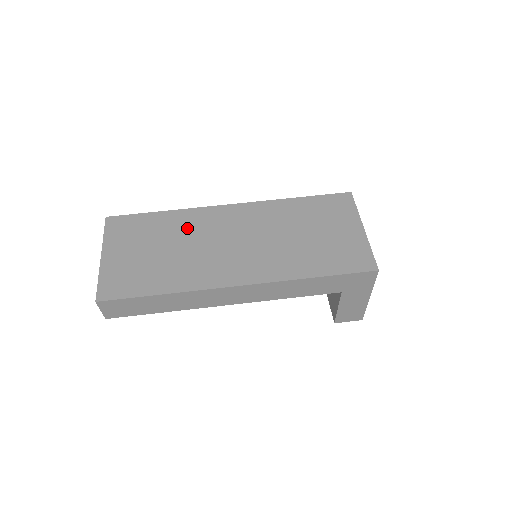
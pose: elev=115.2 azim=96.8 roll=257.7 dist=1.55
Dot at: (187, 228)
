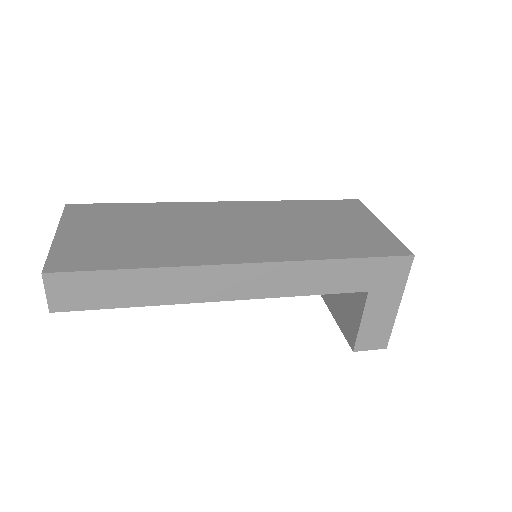
Dot at: (172, 216)
